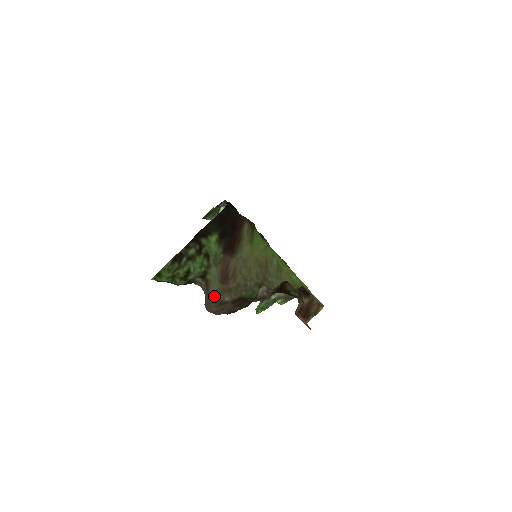
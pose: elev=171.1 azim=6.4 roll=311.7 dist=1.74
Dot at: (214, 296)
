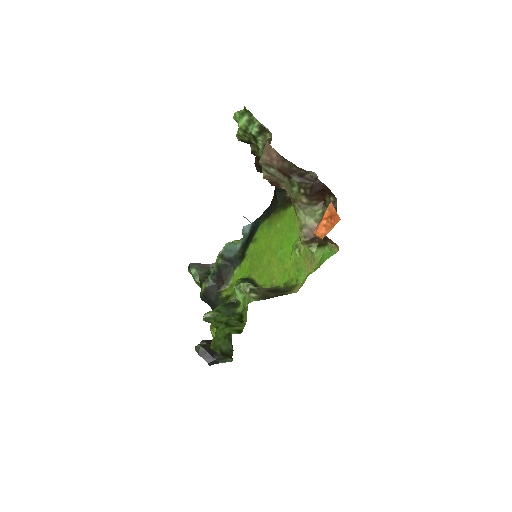
Dot at: (262, 164)
